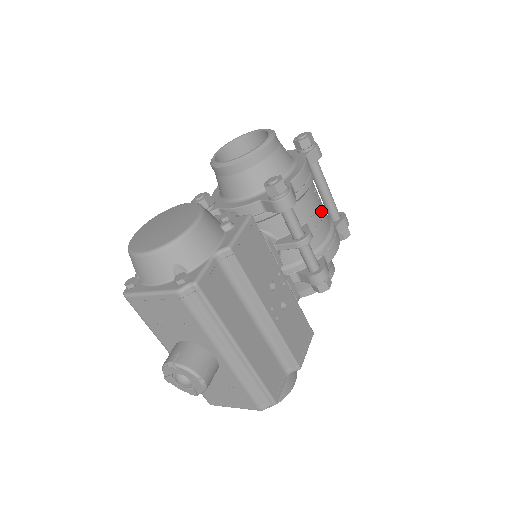
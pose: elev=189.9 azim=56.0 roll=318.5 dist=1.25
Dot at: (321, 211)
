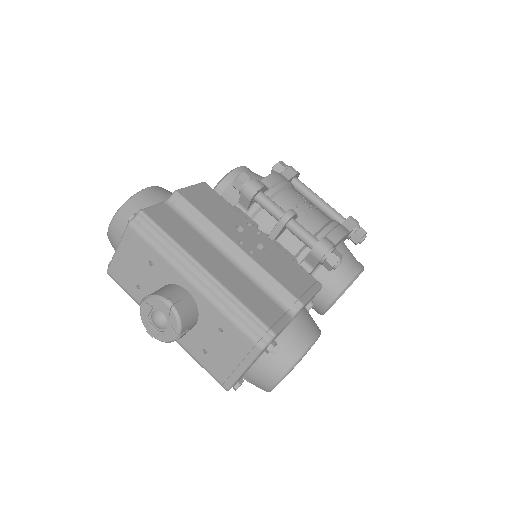
Dot at: (311, 207)
